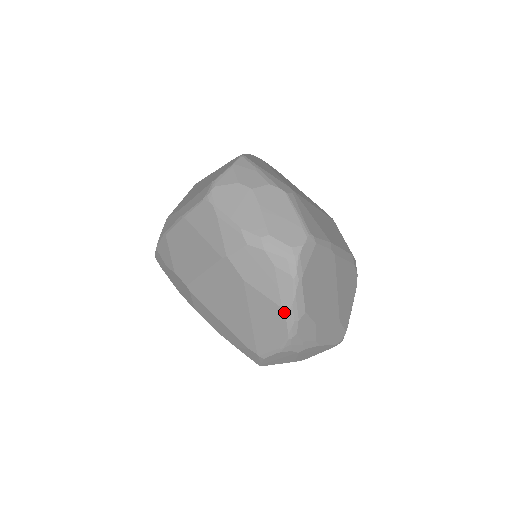
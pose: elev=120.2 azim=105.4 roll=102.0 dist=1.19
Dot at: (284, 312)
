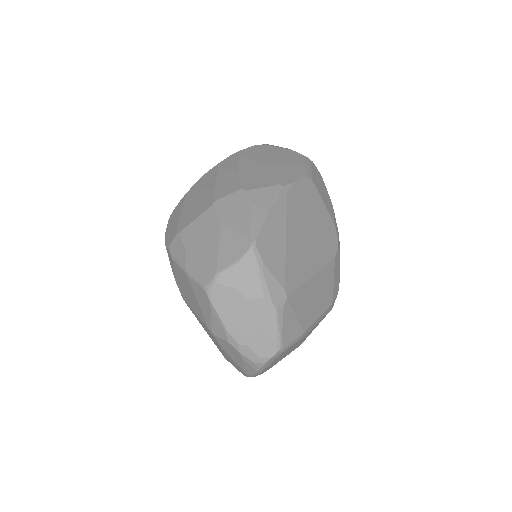
Dot at: (245, 374)
